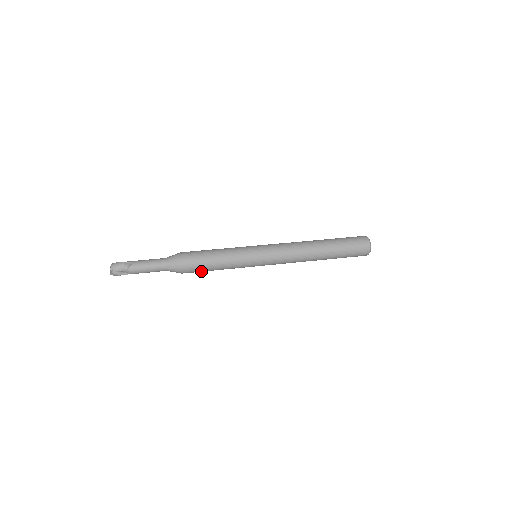
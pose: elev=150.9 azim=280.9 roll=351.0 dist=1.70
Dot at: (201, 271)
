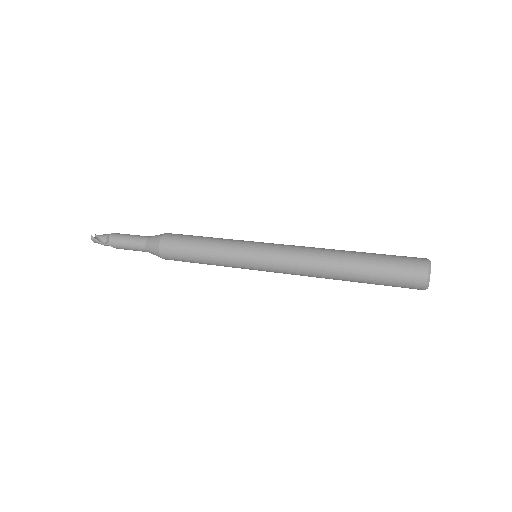
Dot at: (181, 250)
